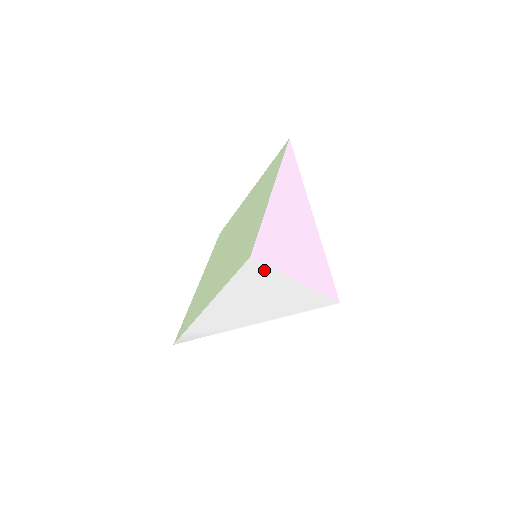
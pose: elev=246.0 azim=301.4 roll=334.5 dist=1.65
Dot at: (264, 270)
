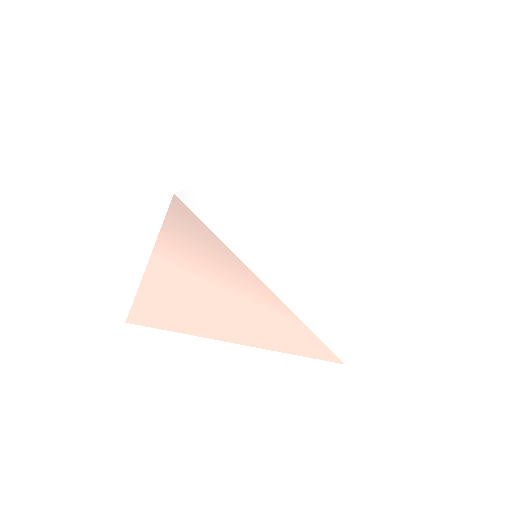
Dot at: (343, 163)
